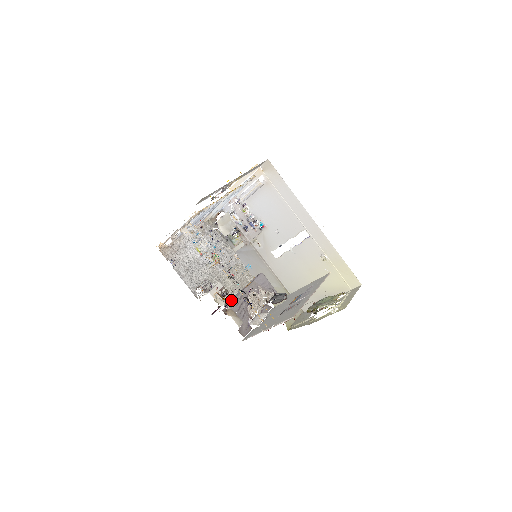
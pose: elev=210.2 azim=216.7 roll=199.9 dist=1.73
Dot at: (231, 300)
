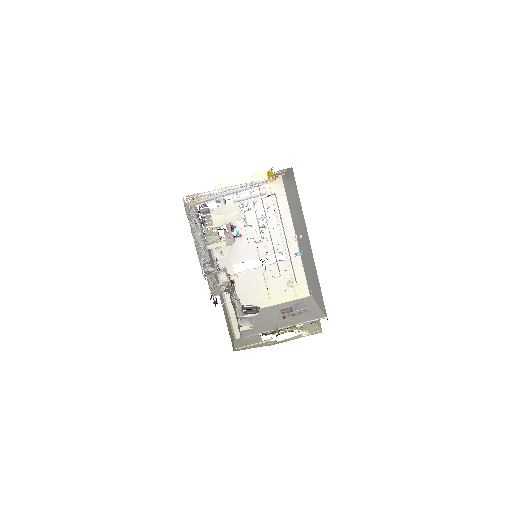
Dot at: (228, 292)
